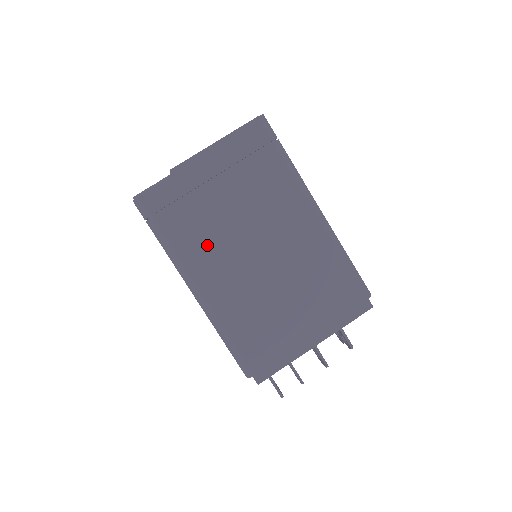
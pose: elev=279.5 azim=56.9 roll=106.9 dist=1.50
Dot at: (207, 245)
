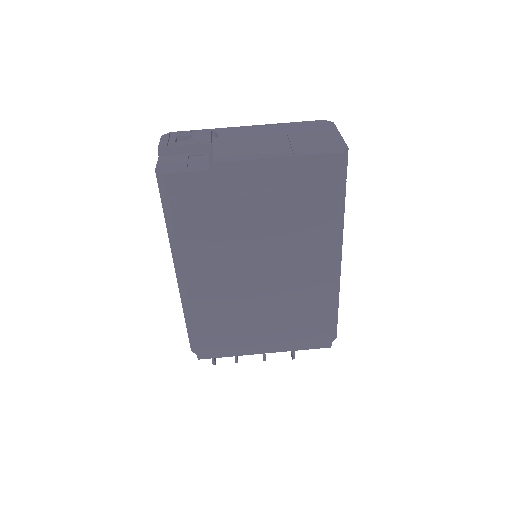
Dot at: (213, 248)
